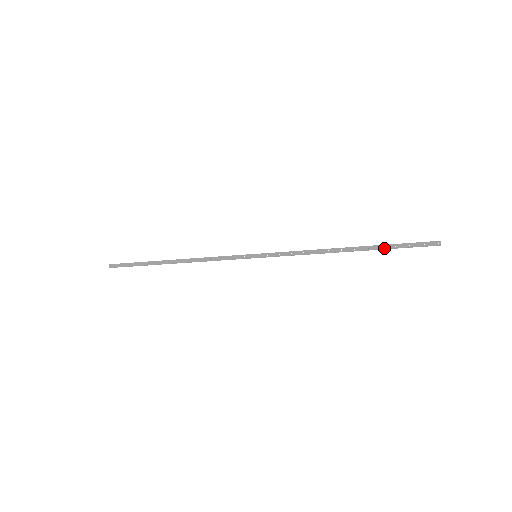
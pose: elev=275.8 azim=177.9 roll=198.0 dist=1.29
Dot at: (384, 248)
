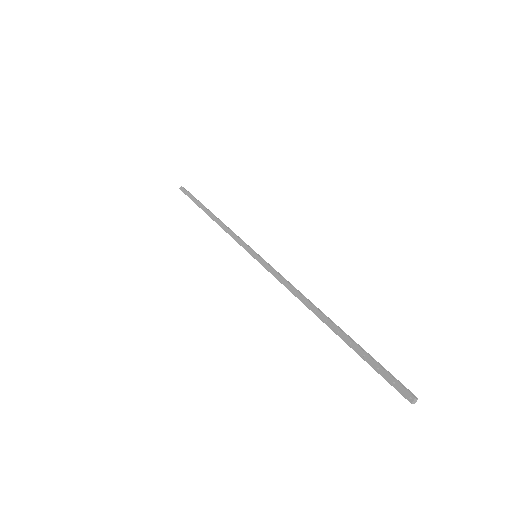
Dot at: (352, 347)
